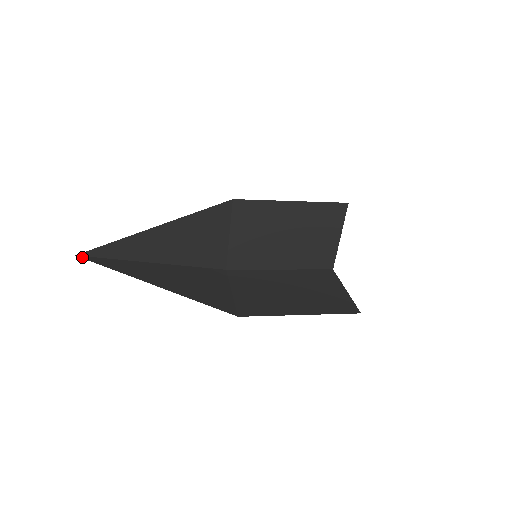
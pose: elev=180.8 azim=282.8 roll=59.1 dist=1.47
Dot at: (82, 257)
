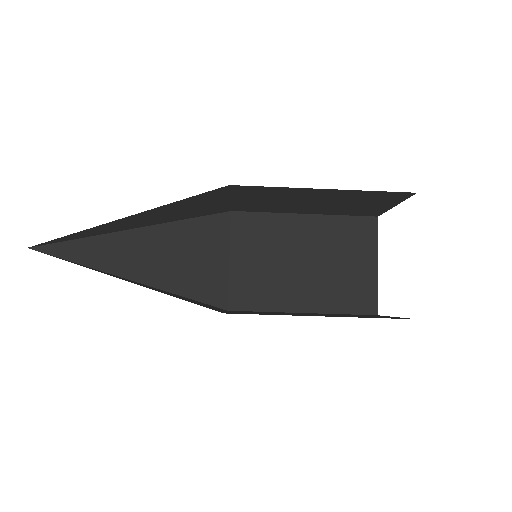
Dot at: (35, 250)
